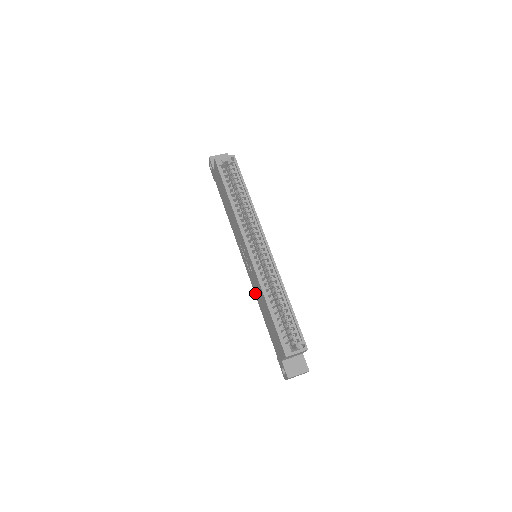
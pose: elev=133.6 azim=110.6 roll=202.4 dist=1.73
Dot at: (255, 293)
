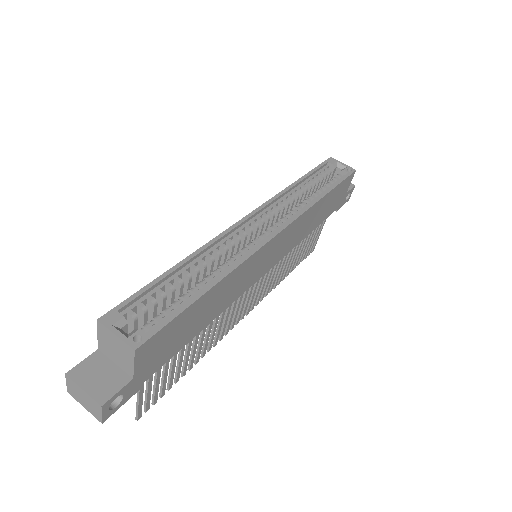
Dot at: occluded
